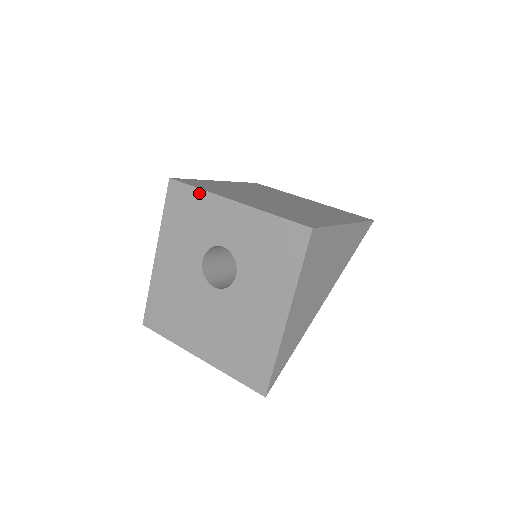
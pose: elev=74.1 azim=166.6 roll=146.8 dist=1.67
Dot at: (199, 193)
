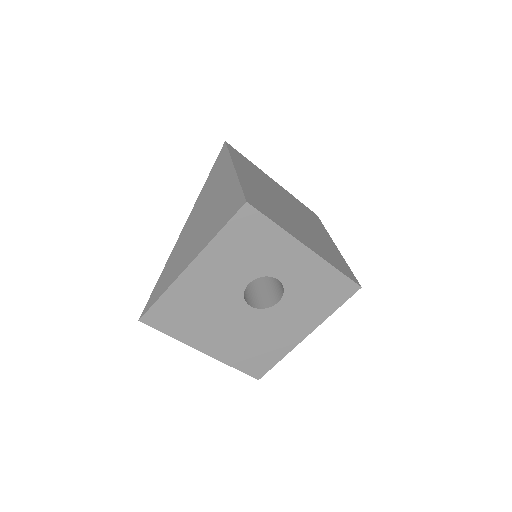
Dot at: (276, 229)
